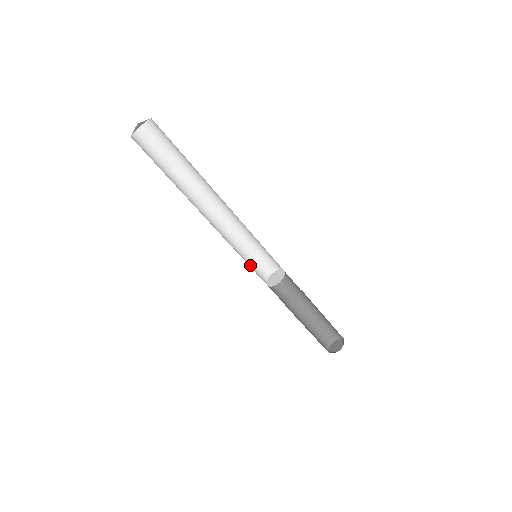
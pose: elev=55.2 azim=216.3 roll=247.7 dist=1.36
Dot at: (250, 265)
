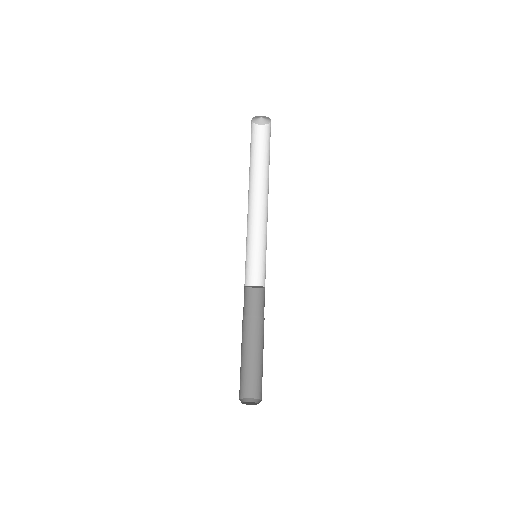
Dot at: occluded
